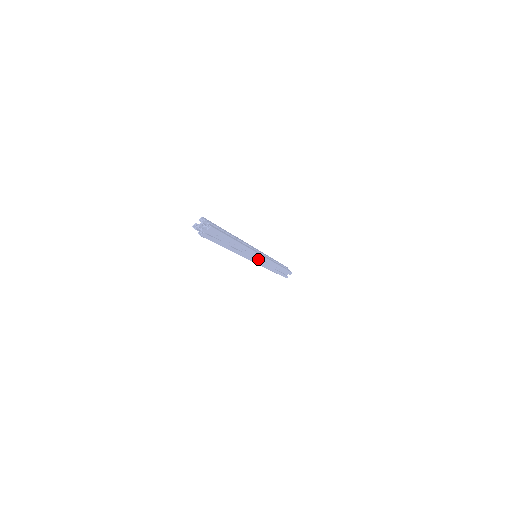
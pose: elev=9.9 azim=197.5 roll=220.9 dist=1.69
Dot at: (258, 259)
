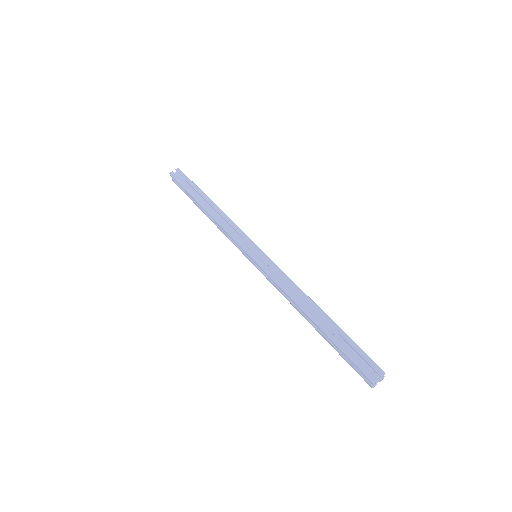
Dot at: occluded
